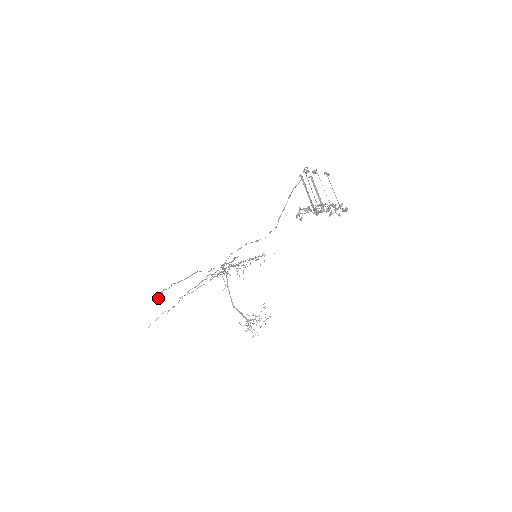
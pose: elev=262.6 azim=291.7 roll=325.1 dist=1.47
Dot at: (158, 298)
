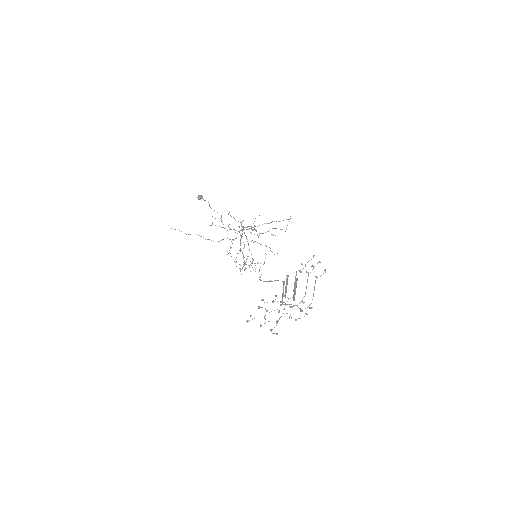
Dot at: (198, 198)
